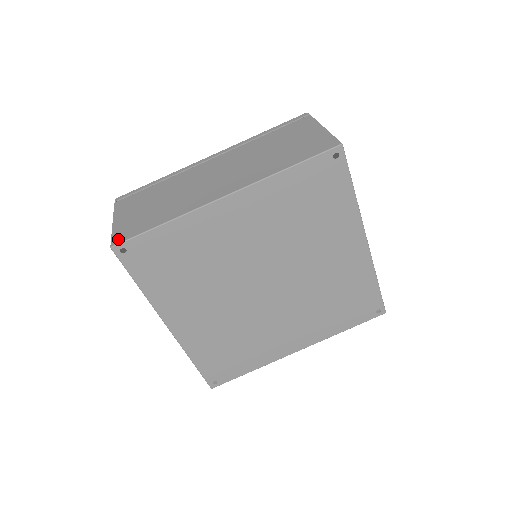
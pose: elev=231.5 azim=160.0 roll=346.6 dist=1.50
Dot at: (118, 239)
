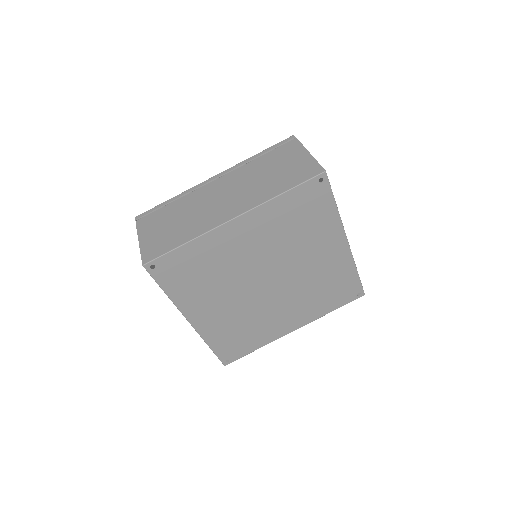
Dot at: (148, 258)
